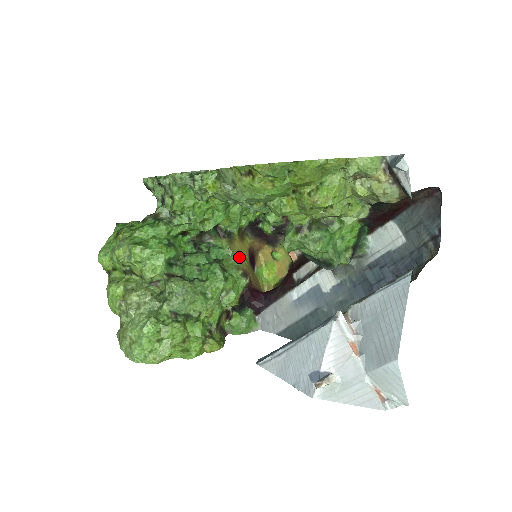
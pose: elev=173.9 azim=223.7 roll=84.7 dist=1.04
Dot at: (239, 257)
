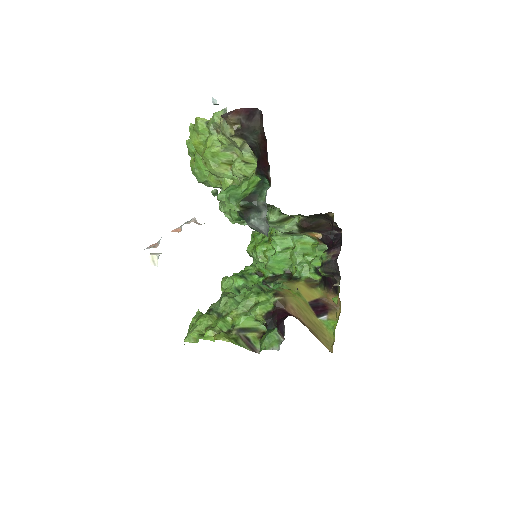
Dot at: (288, 289)
